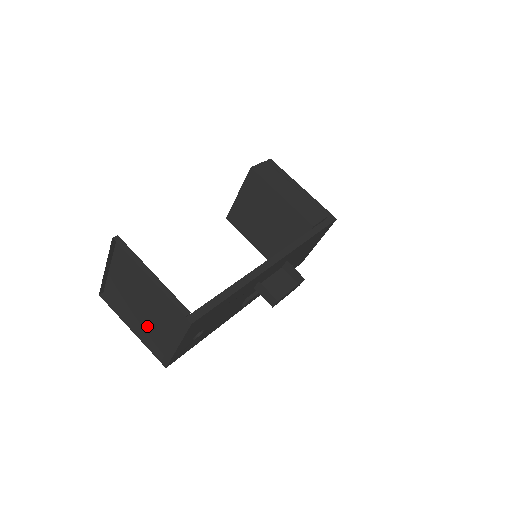
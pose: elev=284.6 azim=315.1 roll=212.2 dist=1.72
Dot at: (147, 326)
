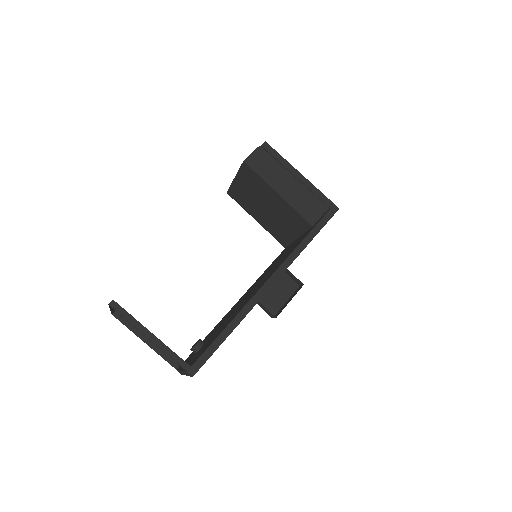
Dot at: occluded
